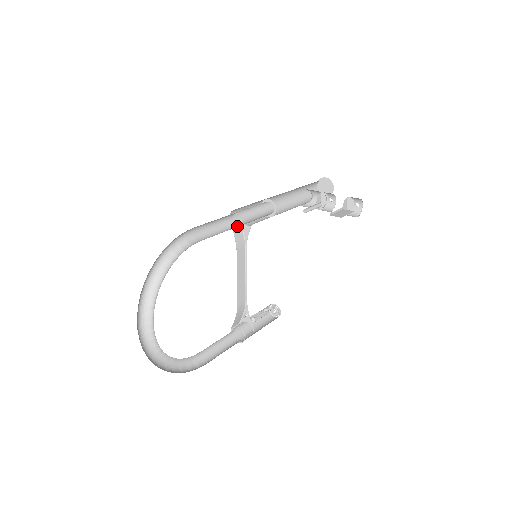
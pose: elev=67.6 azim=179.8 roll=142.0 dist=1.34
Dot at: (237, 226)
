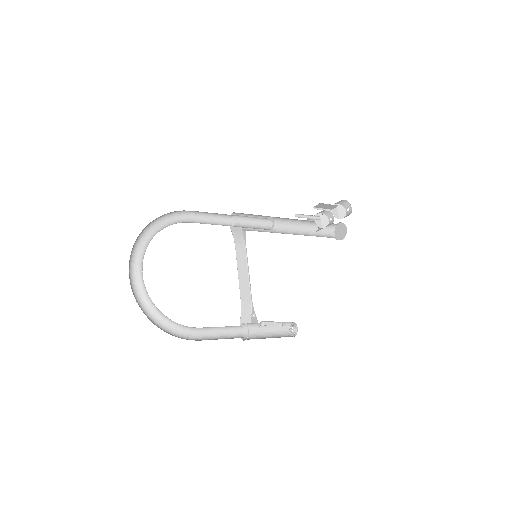
Dot at: occluded
